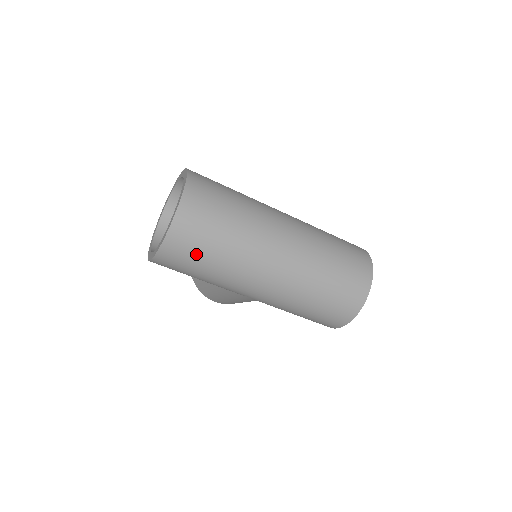
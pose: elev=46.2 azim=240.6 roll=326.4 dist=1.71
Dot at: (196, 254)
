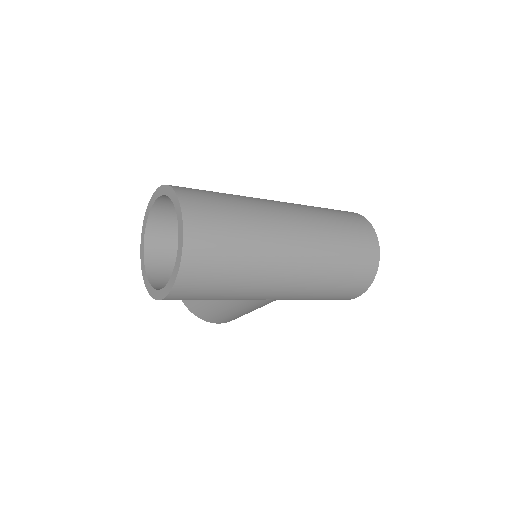
Dot at: (216, 270)
